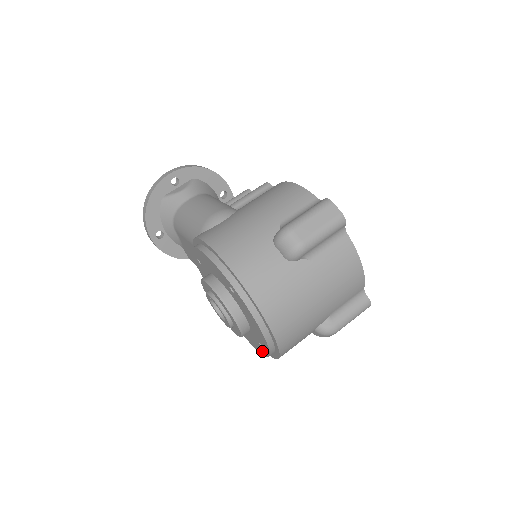
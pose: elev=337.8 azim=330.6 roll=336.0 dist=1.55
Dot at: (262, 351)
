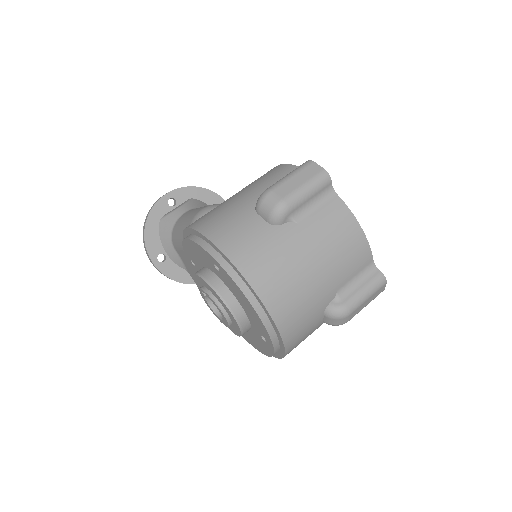
Dot at: (268, 349)
